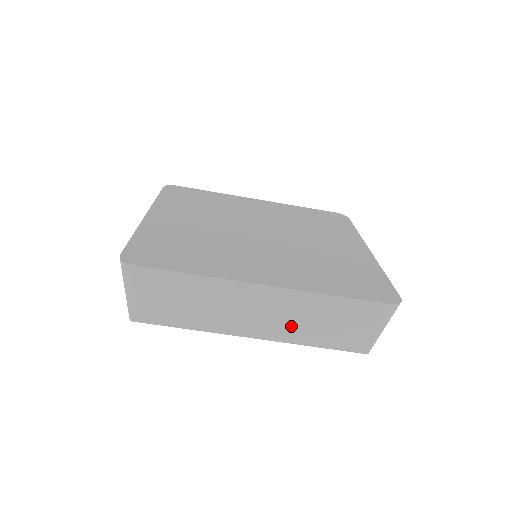
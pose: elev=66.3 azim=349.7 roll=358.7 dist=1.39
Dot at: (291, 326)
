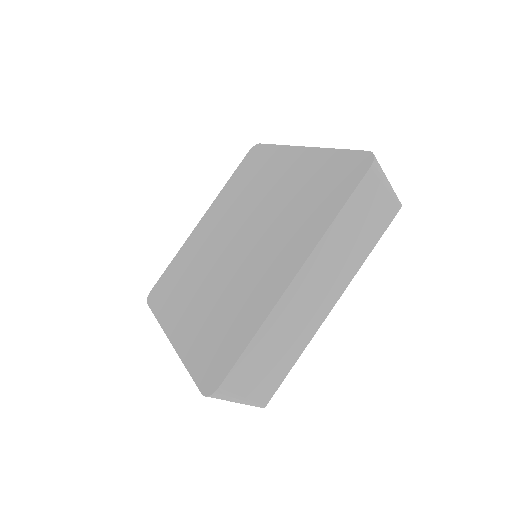
Dot at: occluded
